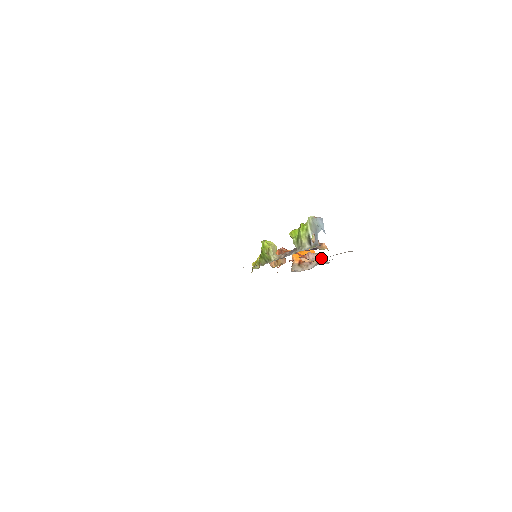
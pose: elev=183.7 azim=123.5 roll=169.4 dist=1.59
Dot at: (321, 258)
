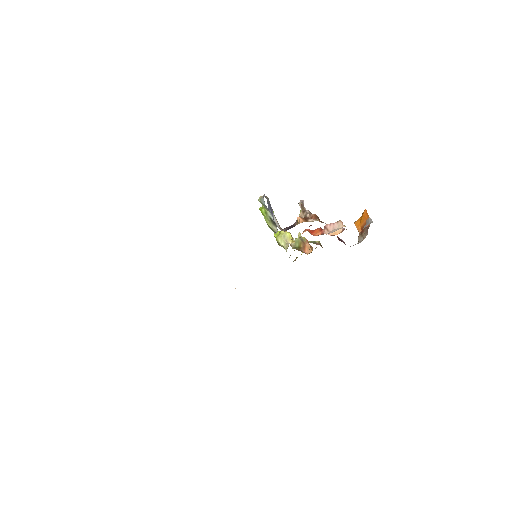
Dot at: (367, 219)
